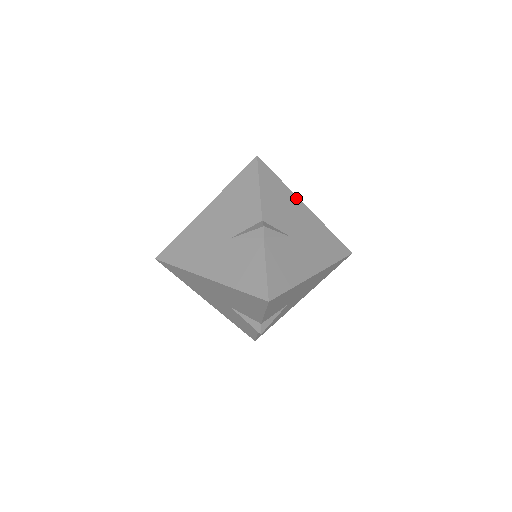
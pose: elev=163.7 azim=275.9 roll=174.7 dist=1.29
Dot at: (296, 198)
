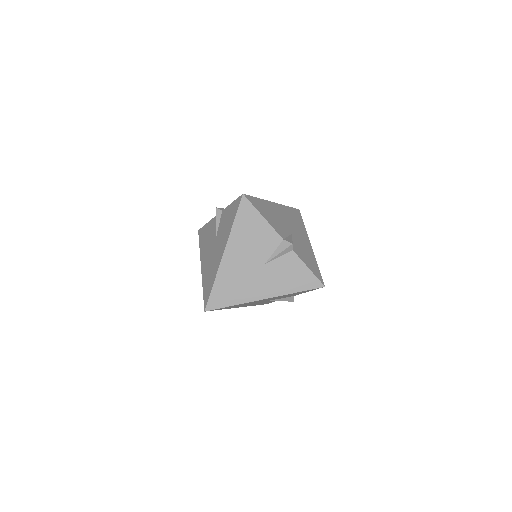
Dot at: (269, 202)
